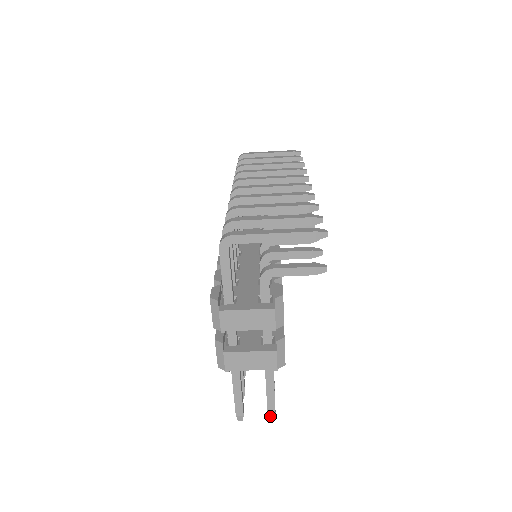
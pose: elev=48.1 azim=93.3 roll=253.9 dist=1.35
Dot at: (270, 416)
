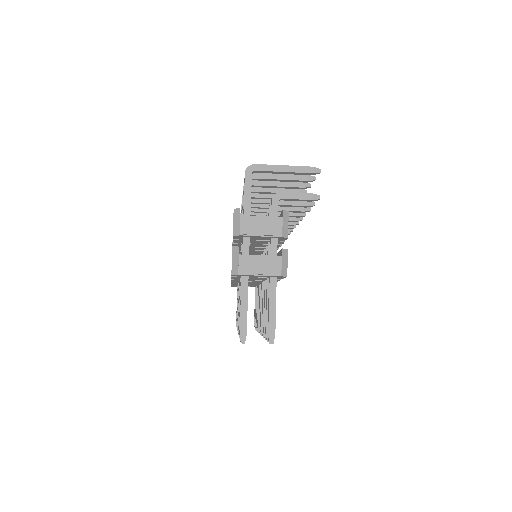
Dot at: (270, 338)
